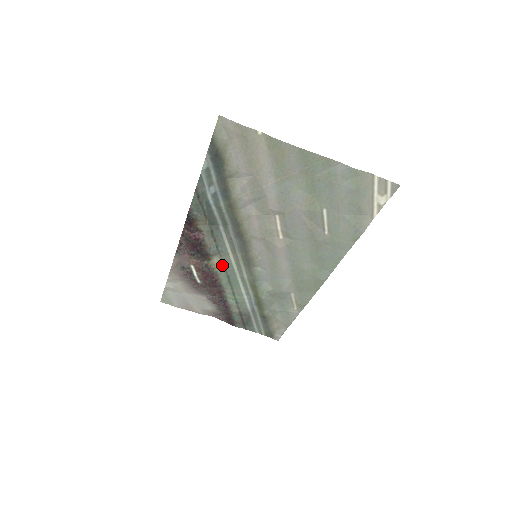
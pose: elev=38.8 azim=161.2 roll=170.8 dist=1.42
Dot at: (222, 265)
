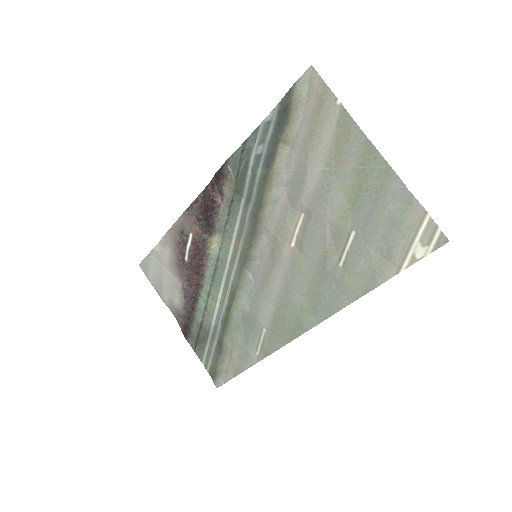
Dot at: (218, 249)
